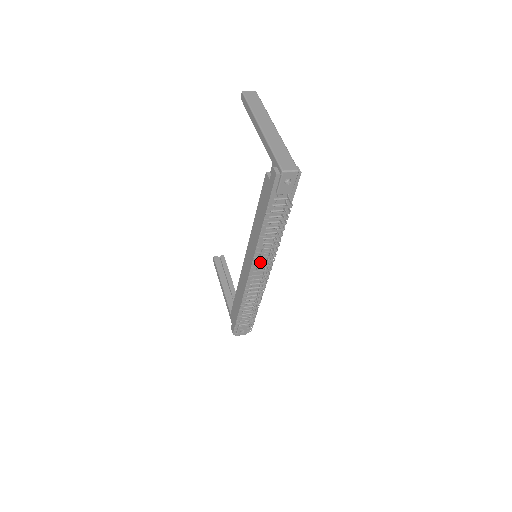
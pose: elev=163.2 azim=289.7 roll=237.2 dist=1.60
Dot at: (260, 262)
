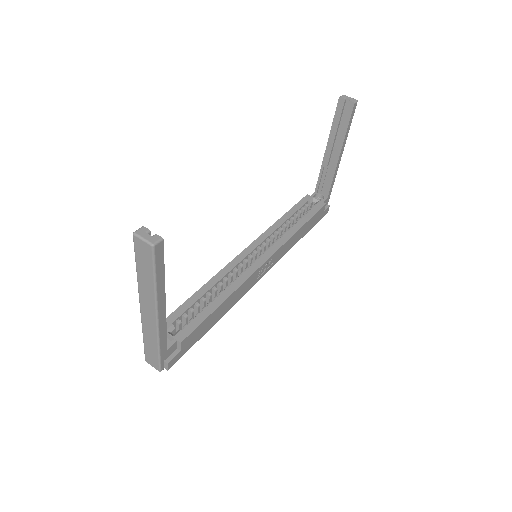
Dot at: occluded
